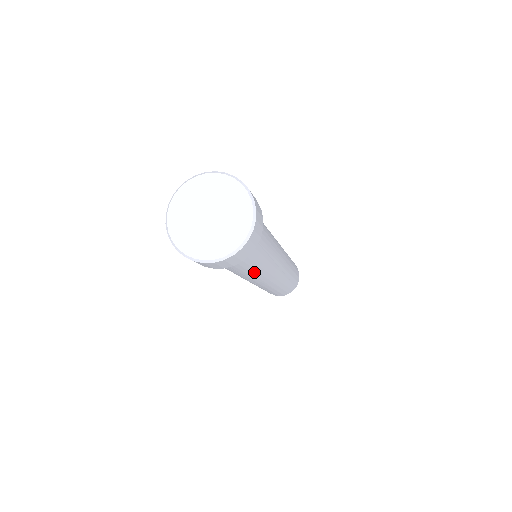
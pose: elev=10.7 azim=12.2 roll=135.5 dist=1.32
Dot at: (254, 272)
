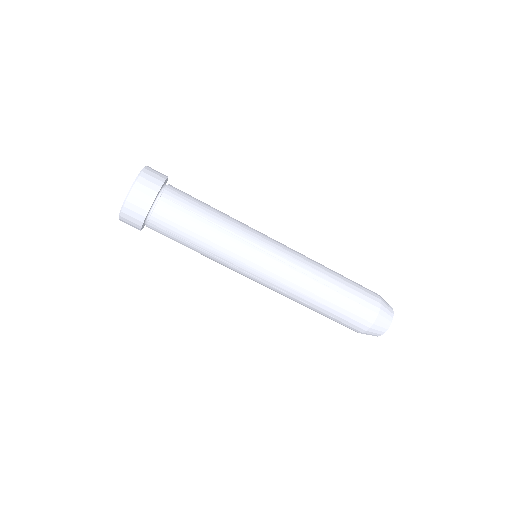
Dot at: (227, 221)
